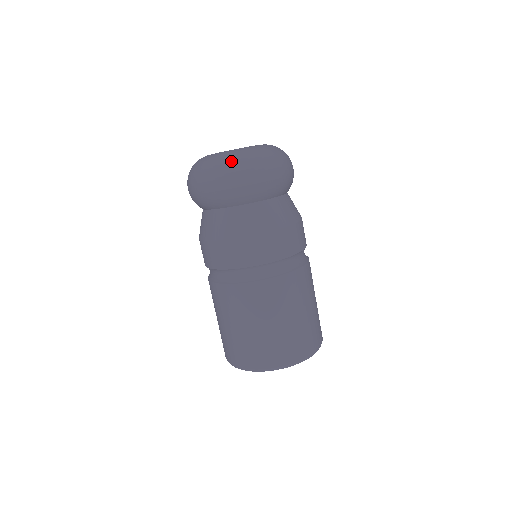
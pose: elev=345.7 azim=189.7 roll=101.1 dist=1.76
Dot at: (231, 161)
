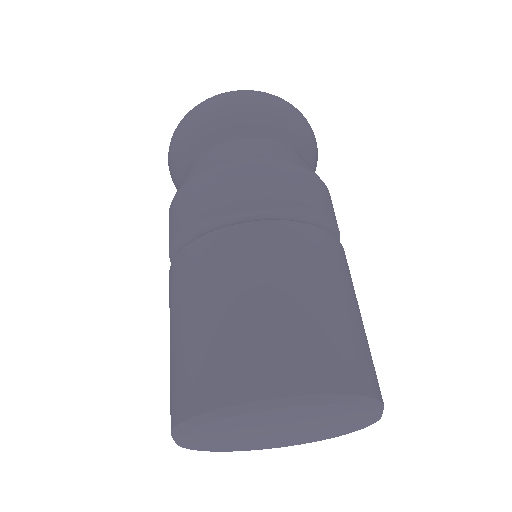
Dot at: occluded
